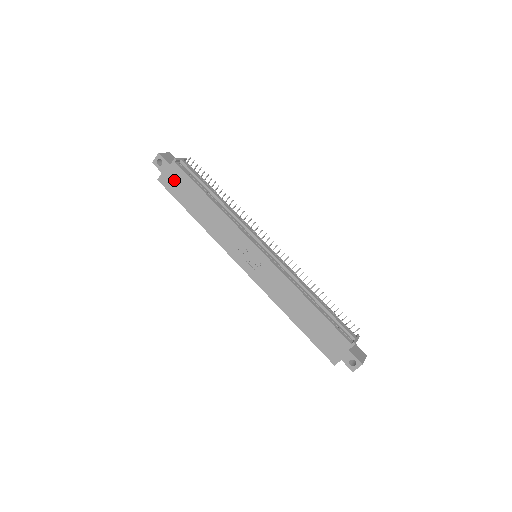
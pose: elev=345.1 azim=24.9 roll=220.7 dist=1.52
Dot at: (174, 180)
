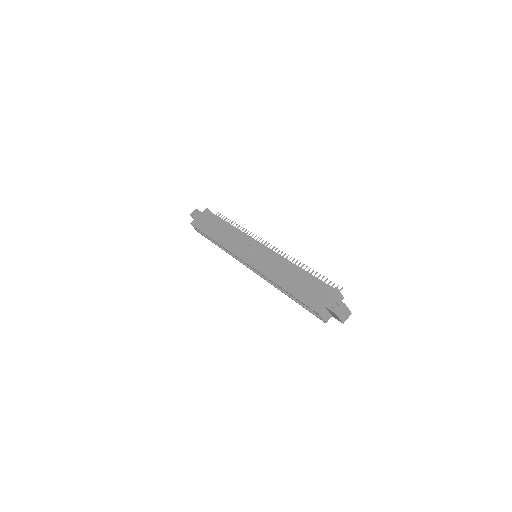
Dot at: (203, 220)
